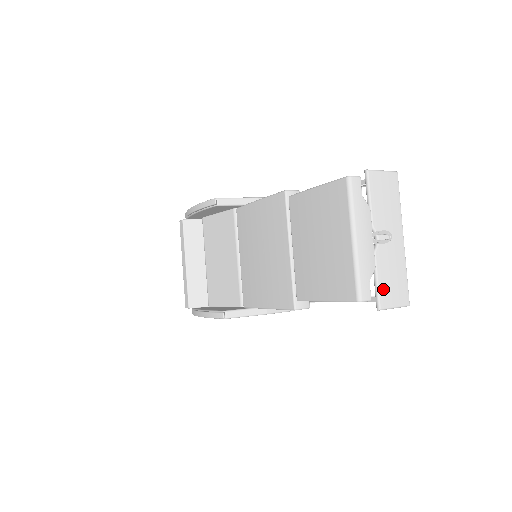
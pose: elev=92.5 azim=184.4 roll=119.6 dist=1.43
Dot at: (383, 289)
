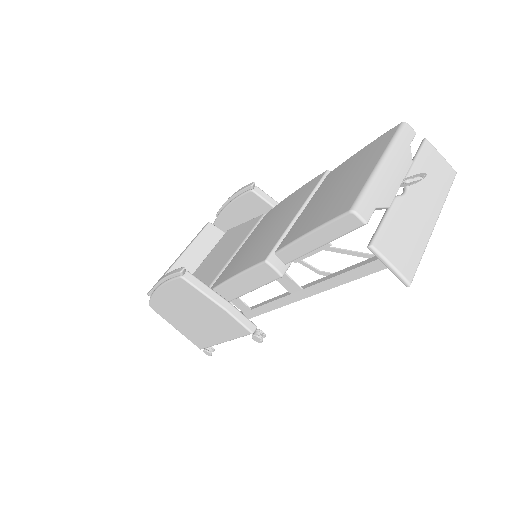
Dot at: (387, 233)
